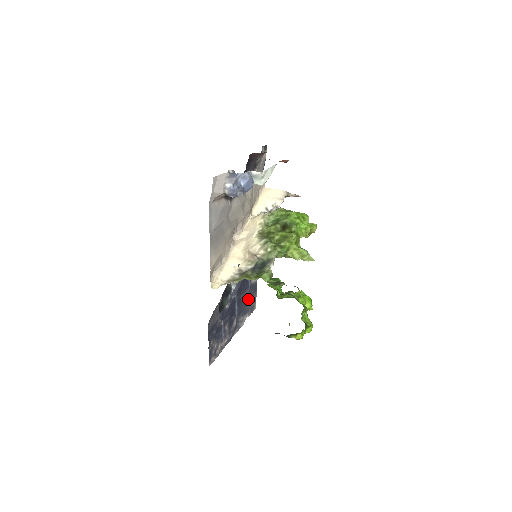
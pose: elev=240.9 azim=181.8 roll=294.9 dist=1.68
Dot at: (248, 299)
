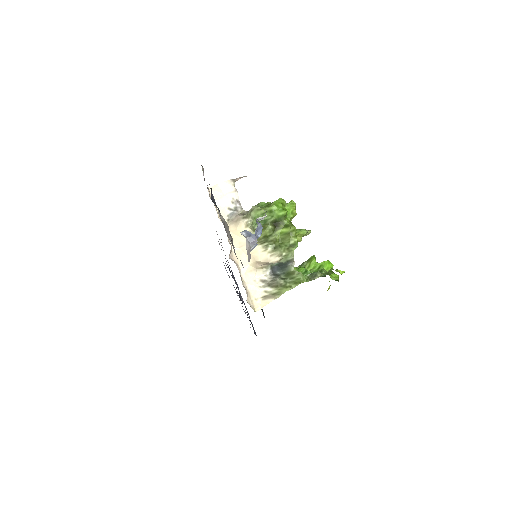
Dot at: occluded
